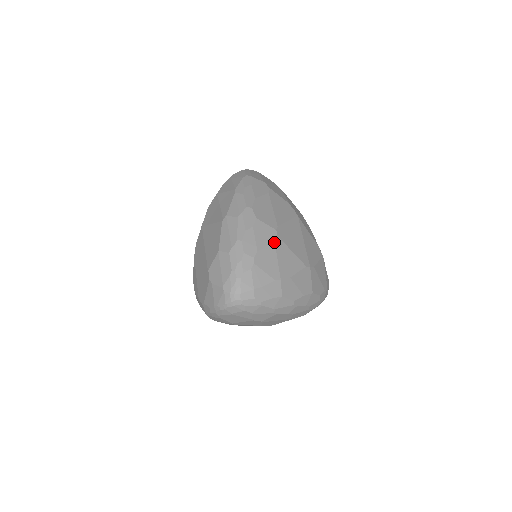
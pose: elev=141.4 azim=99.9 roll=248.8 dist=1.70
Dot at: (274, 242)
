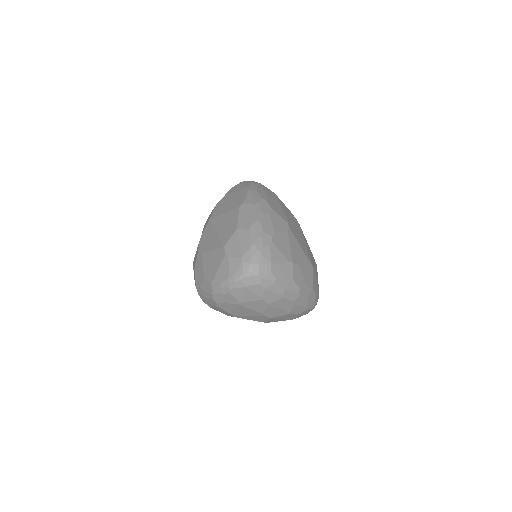
Dot at: (287, 231)
